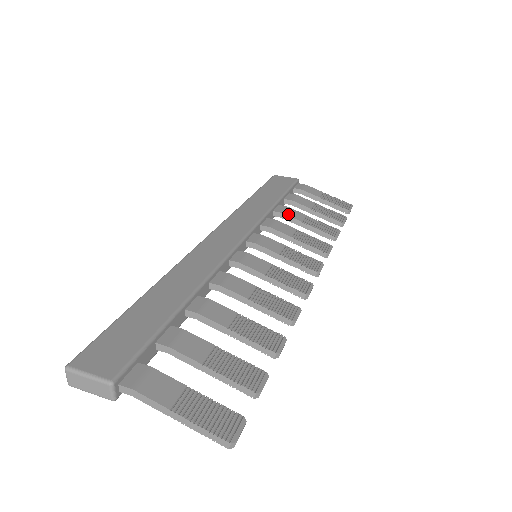
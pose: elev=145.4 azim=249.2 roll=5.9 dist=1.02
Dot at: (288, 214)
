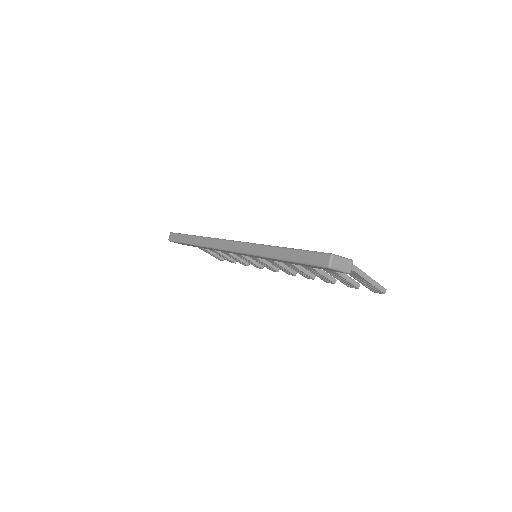
Dot at: occluded
